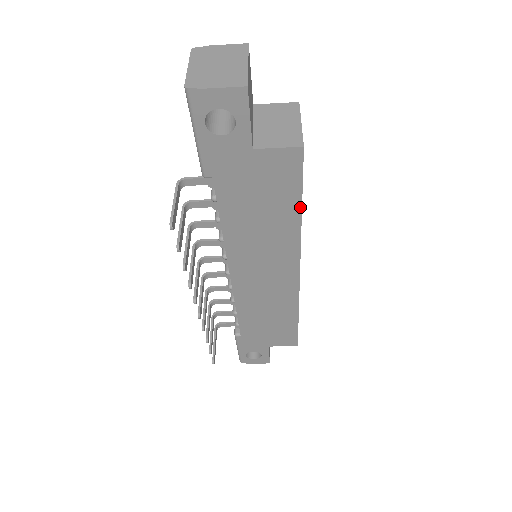
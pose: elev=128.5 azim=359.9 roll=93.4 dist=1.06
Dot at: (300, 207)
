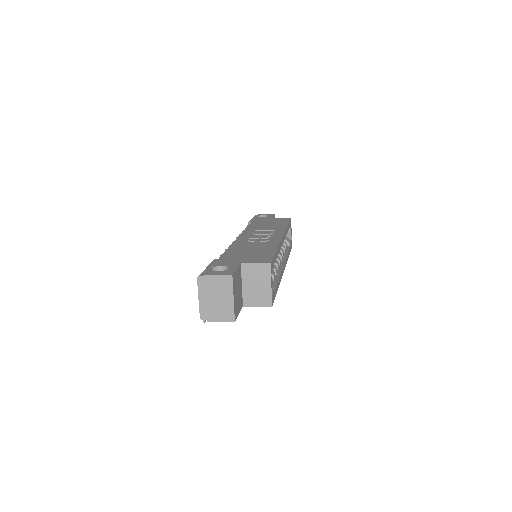
Dot at: occluded
